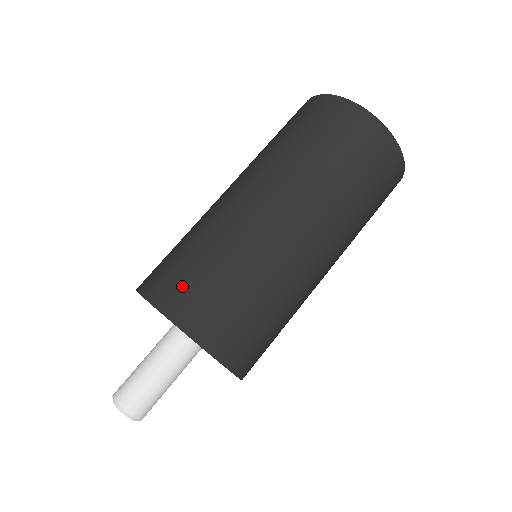
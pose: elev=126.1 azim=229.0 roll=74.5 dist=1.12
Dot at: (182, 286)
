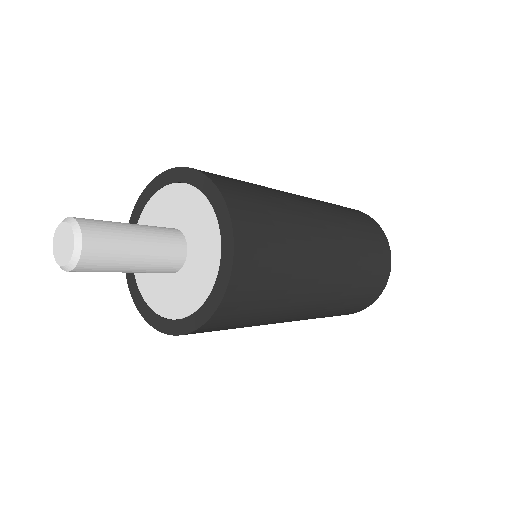
Dot at: occluded
